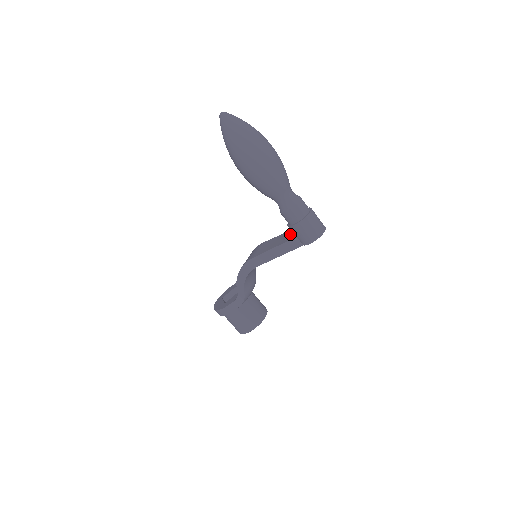
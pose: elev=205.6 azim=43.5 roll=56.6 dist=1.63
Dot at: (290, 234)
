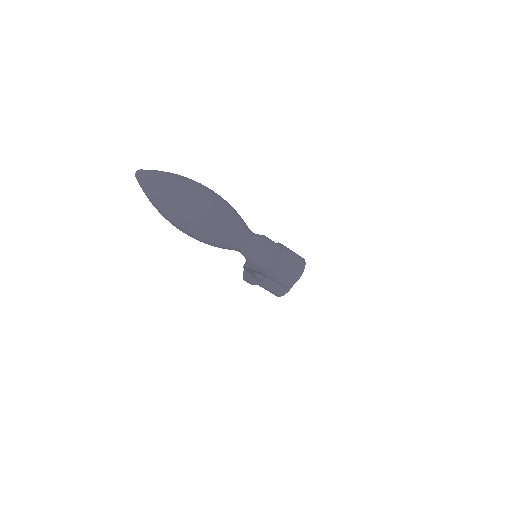
Dot at: occluded
